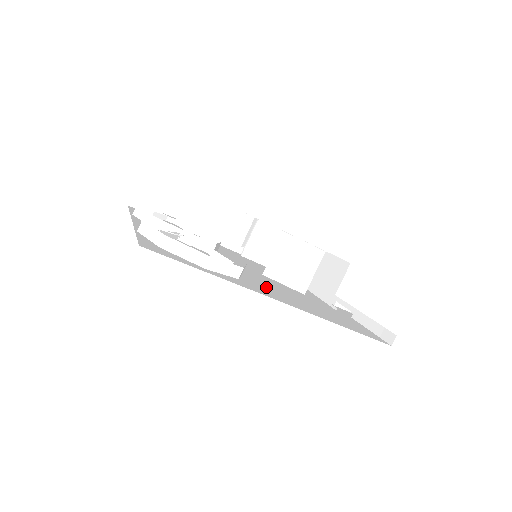
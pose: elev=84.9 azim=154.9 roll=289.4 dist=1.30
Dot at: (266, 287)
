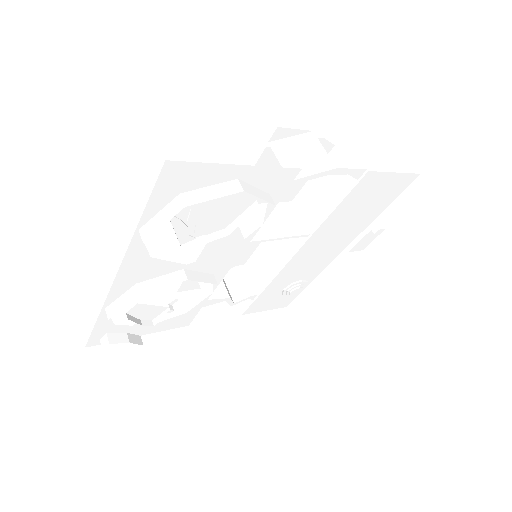
Dot at: occluded
